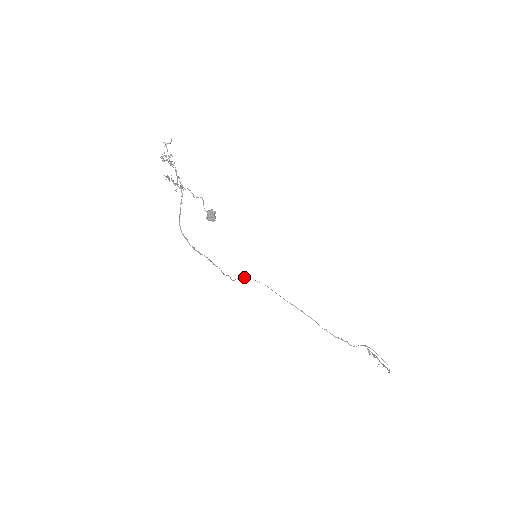
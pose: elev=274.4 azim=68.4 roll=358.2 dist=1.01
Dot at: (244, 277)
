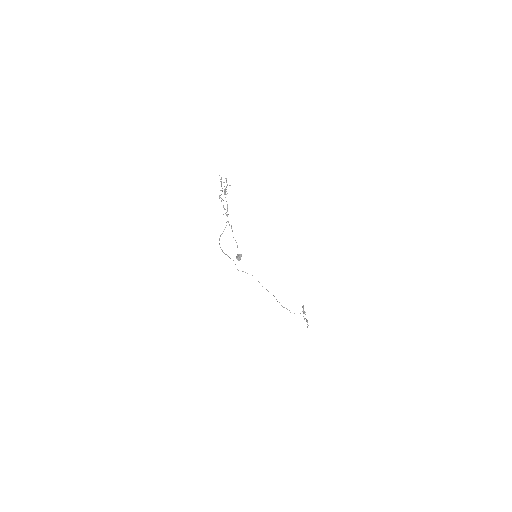
Dot at: occluded
